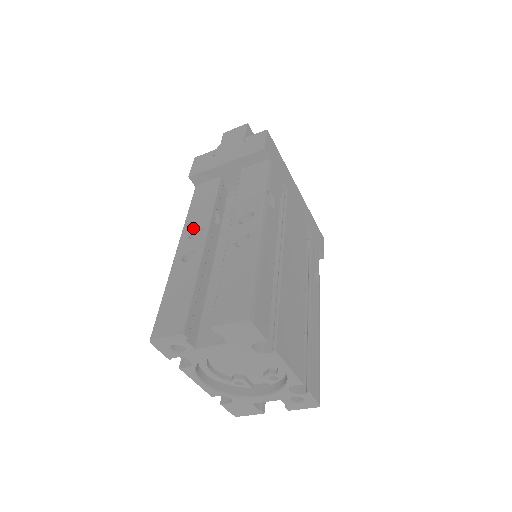
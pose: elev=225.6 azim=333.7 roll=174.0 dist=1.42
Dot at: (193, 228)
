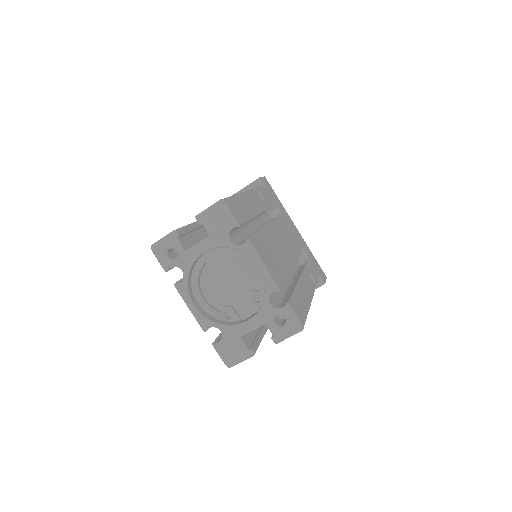
Dot at: occluded
